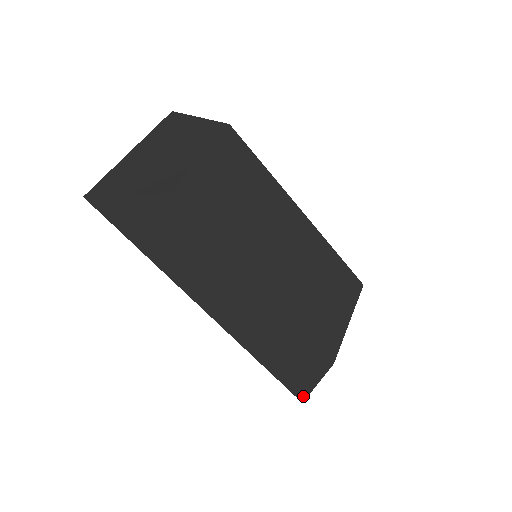
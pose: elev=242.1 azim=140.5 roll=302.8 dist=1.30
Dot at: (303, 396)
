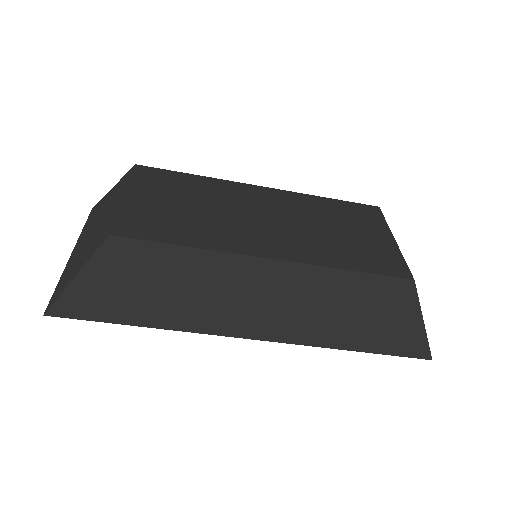
Dot at: (425, 351)
